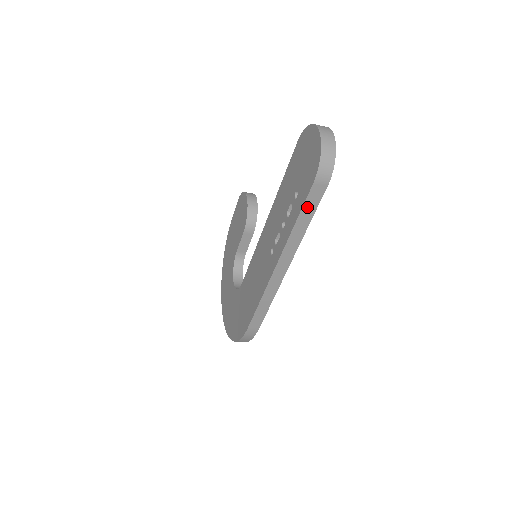
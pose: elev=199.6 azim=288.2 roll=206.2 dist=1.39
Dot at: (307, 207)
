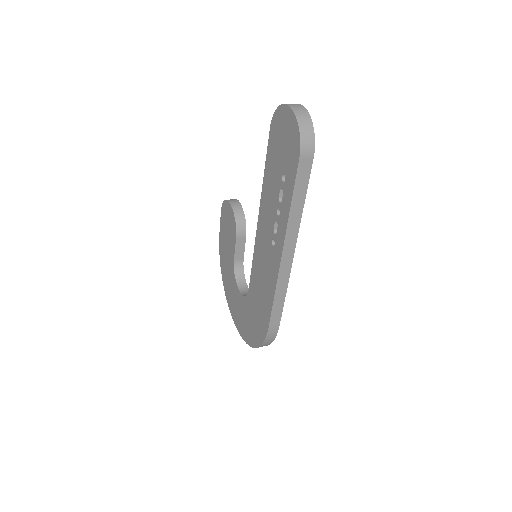
Dot at: (298, 185)
